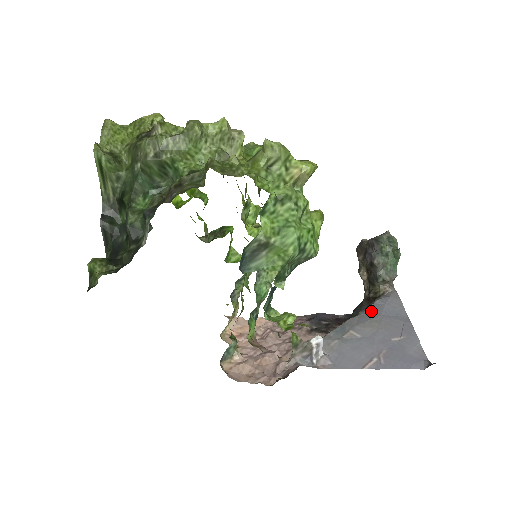
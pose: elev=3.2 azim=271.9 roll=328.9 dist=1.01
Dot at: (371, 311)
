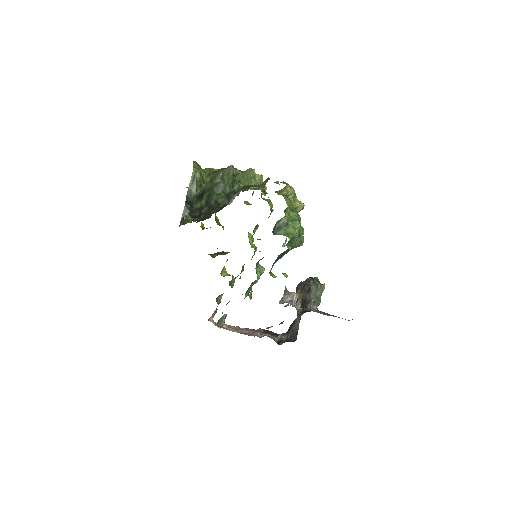
Dot at: occluded
